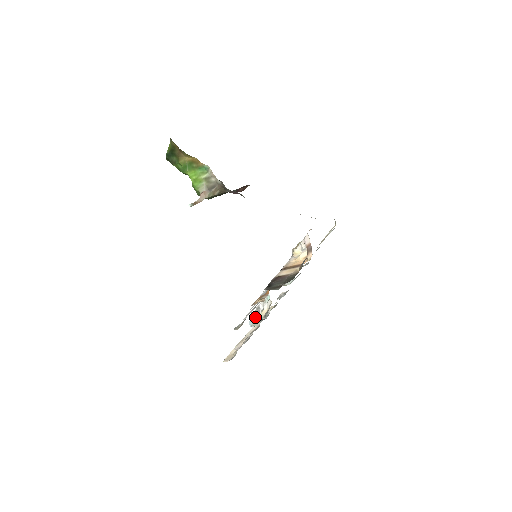
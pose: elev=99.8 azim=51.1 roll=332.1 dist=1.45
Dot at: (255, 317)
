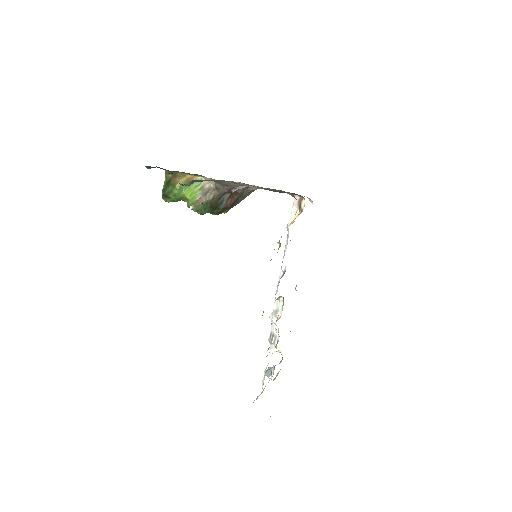
Dot at: (270, 352)
